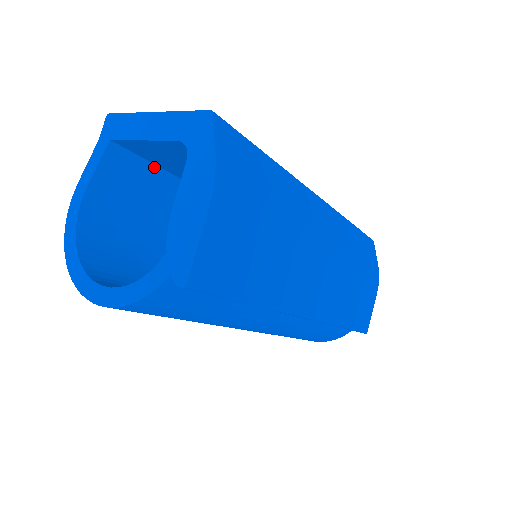
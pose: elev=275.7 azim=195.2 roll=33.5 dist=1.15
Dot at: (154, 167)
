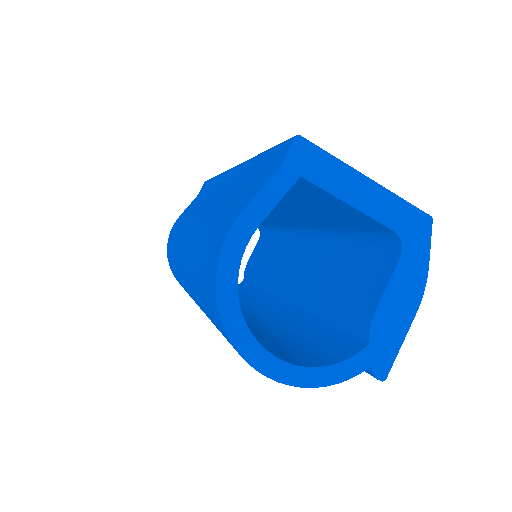
Dot at: occluded
